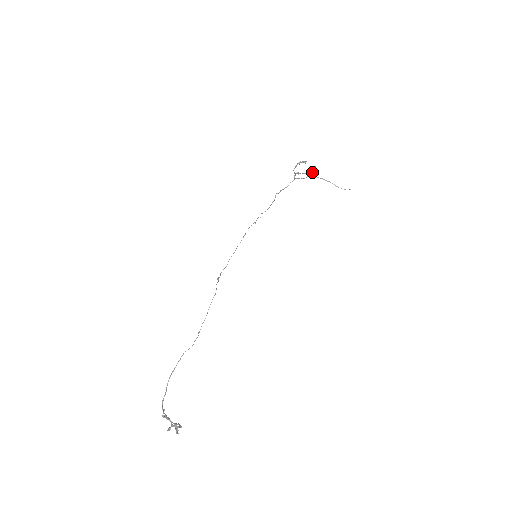
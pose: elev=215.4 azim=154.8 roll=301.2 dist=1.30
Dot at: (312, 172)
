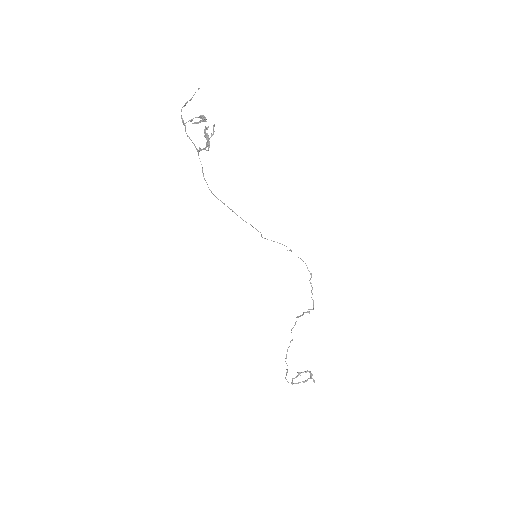
Dot at: (213, 129)
